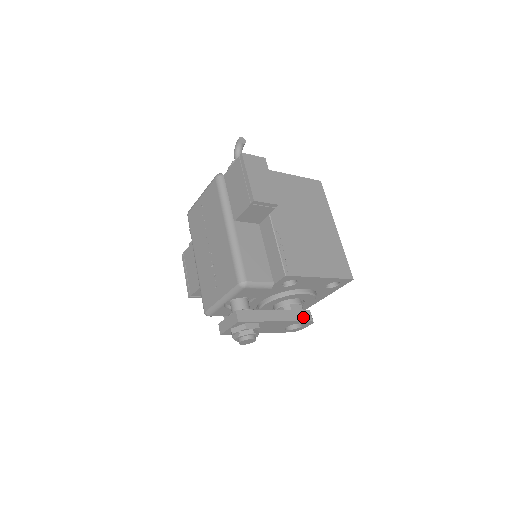
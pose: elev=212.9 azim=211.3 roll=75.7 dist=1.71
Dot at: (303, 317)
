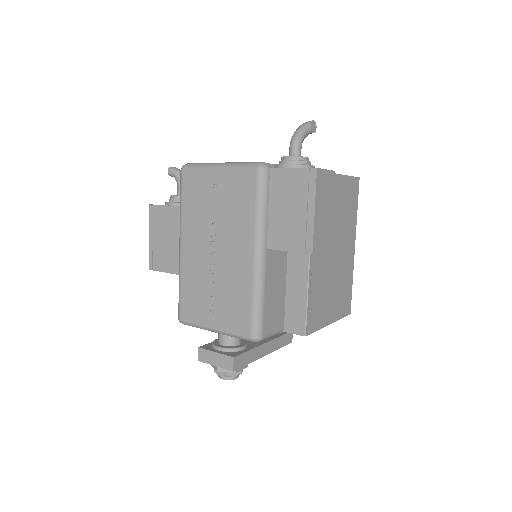
Dot at: (286, 341)
